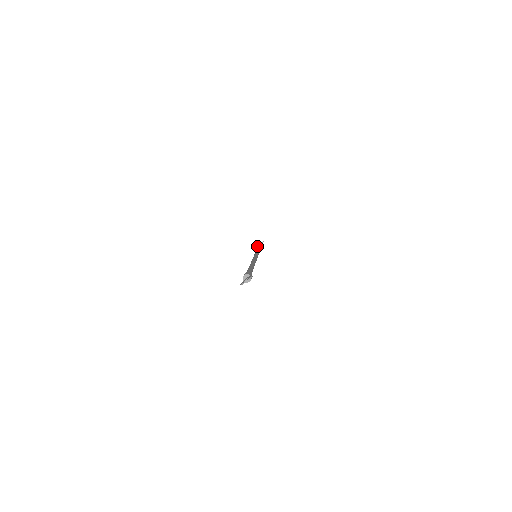
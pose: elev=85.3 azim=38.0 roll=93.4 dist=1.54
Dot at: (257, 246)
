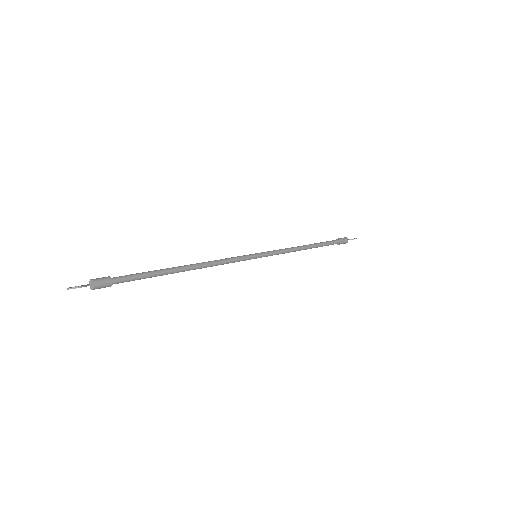
Dot at: occluded
